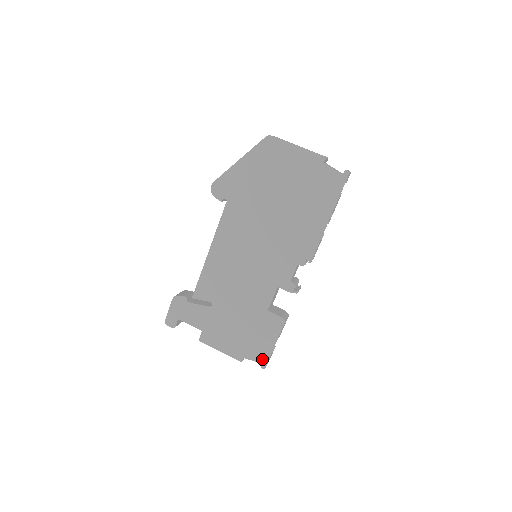
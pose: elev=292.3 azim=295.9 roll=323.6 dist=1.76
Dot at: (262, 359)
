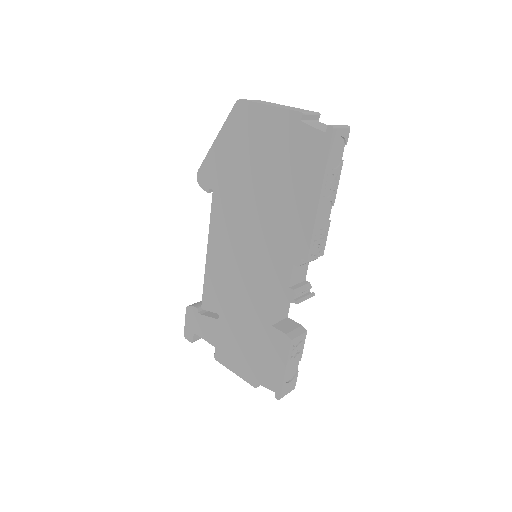
Dot at: (275, 387)
